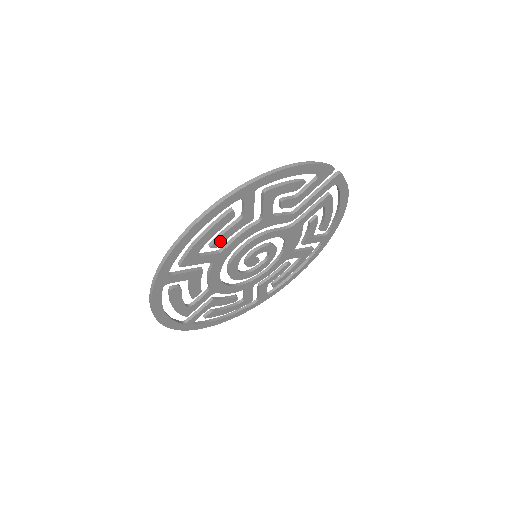
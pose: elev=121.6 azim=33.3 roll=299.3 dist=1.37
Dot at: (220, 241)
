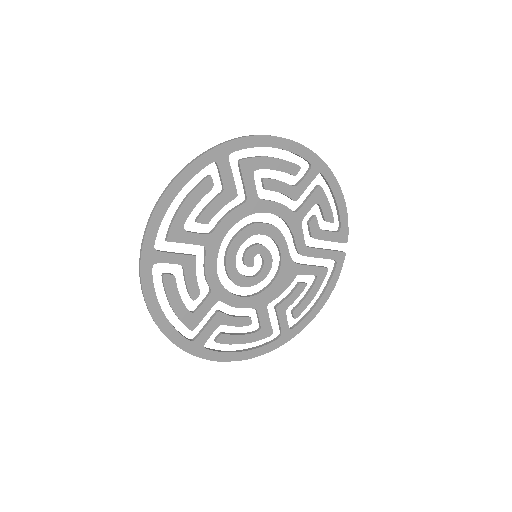
Dot at: (271, 185)
